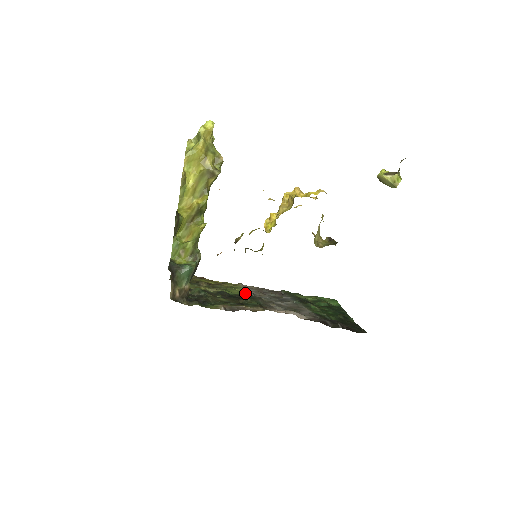
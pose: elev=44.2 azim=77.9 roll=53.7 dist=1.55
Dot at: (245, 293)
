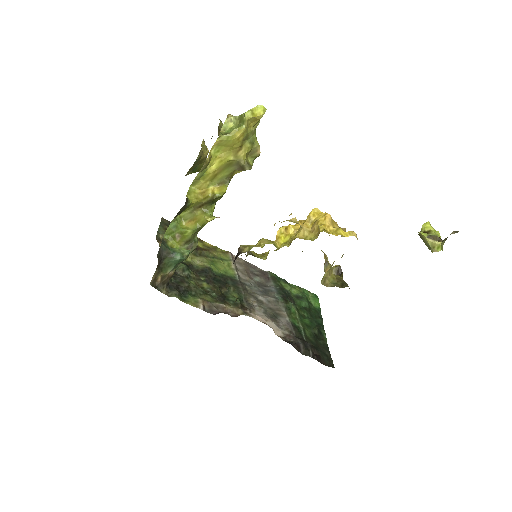
Dot at: (231, 273)
